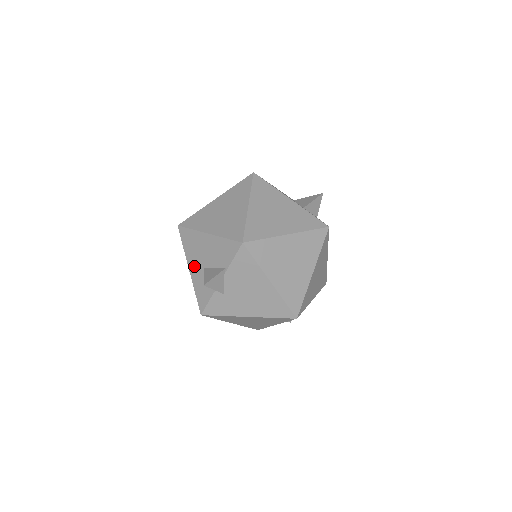
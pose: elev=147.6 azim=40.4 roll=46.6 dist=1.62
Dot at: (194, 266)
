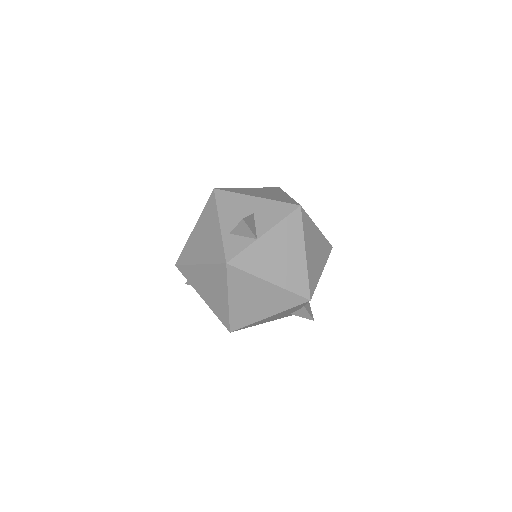
Dot at: occluded
